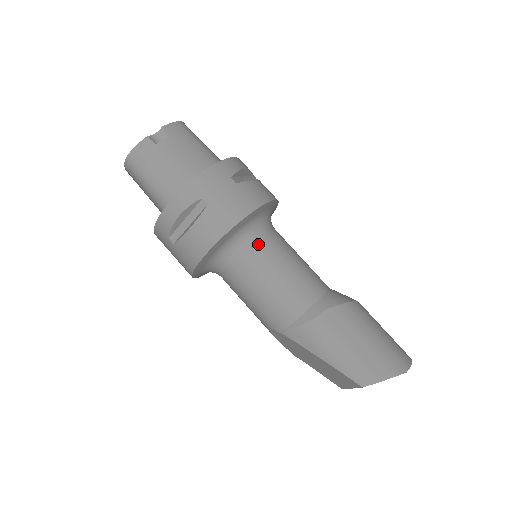
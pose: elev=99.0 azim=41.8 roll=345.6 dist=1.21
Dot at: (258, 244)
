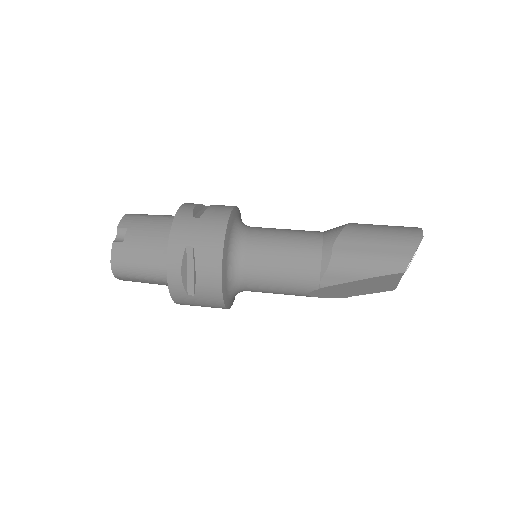
Dot at: (250, 244)
